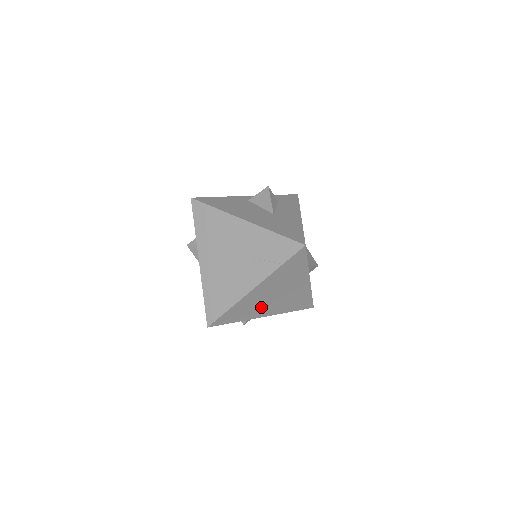
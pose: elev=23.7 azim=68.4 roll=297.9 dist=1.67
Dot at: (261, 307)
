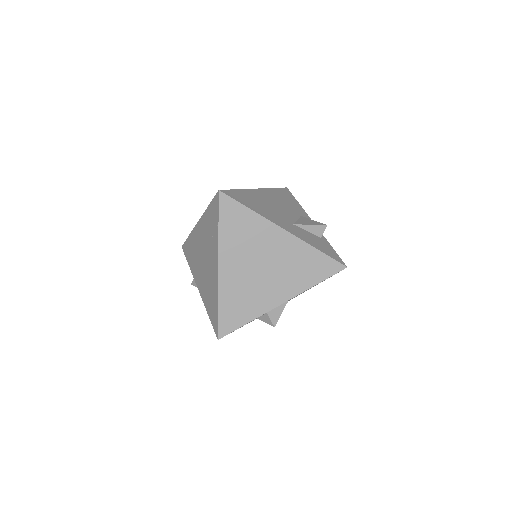
Dot at: (260, 290)
